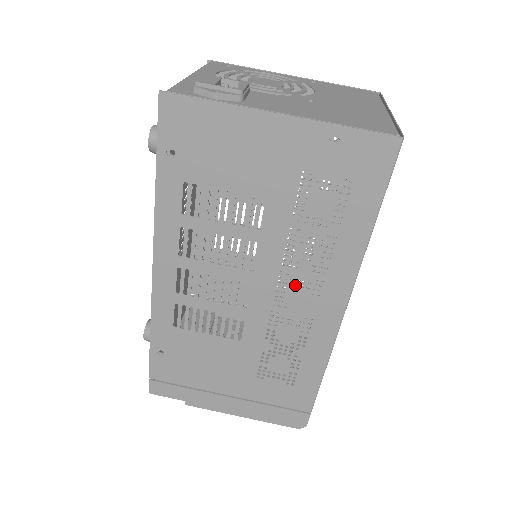
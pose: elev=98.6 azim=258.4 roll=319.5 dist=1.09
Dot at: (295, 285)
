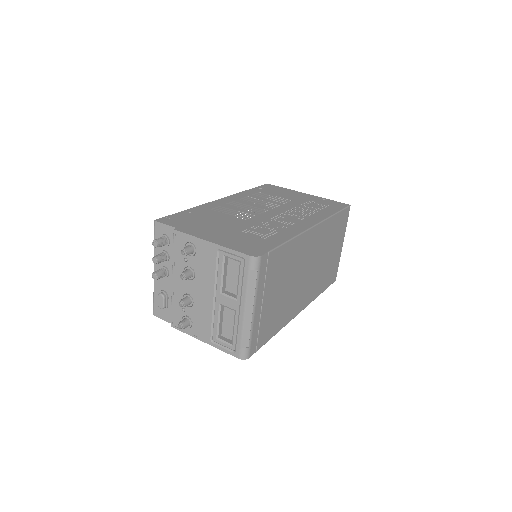
Dot at: (291, 216)
